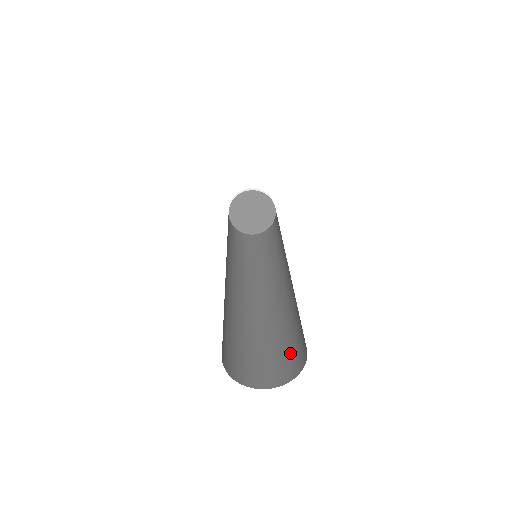
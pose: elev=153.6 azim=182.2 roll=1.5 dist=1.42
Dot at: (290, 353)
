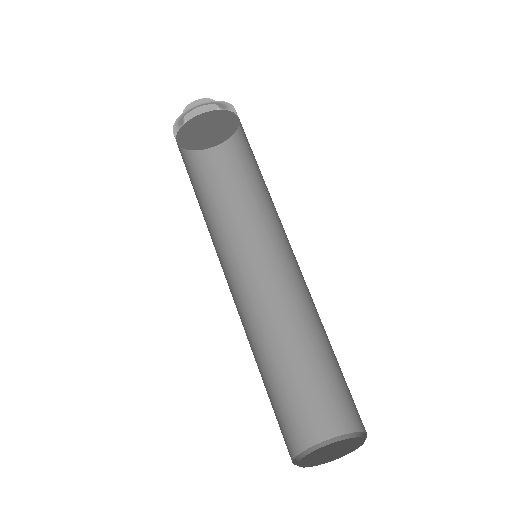
Dot at: (328, 401)
